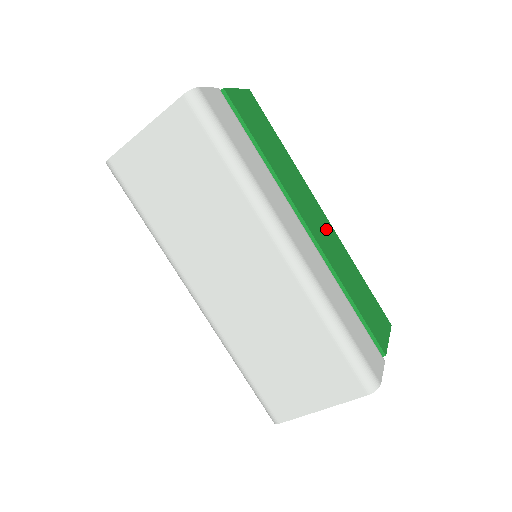
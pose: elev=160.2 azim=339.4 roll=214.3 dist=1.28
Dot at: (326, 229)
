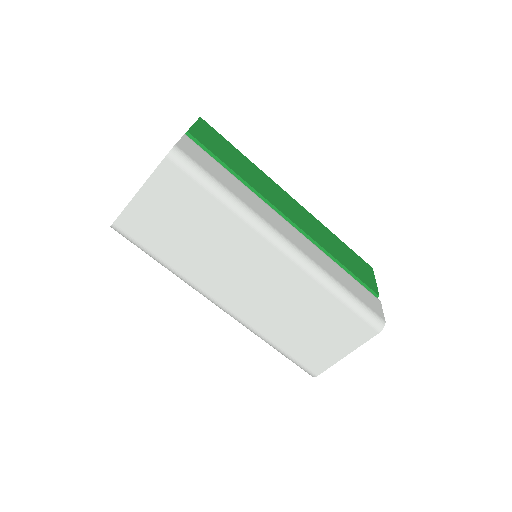
Dot at: (302, 213)
